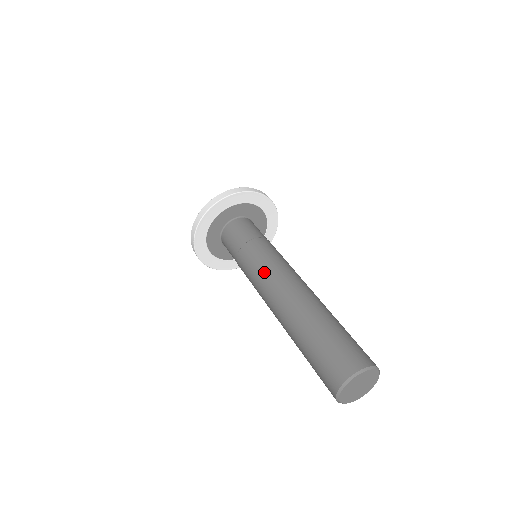
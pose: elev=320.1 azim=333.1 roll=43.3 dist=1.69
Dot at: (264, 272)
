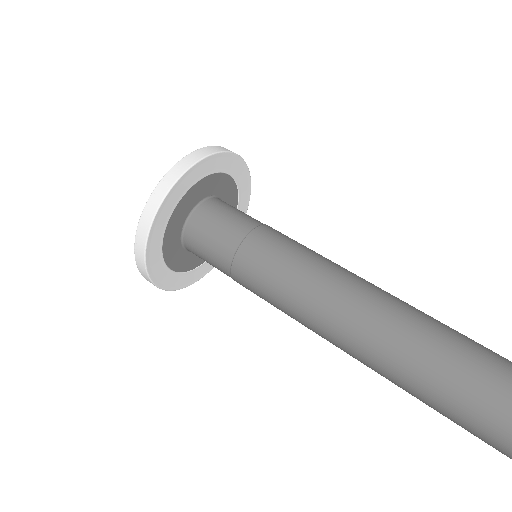
Dot at: (293, 306)
